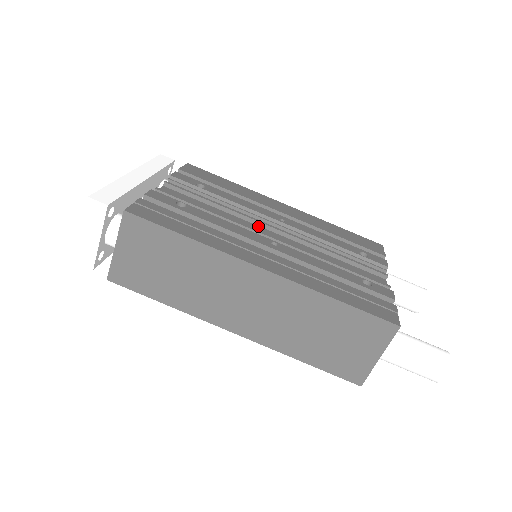
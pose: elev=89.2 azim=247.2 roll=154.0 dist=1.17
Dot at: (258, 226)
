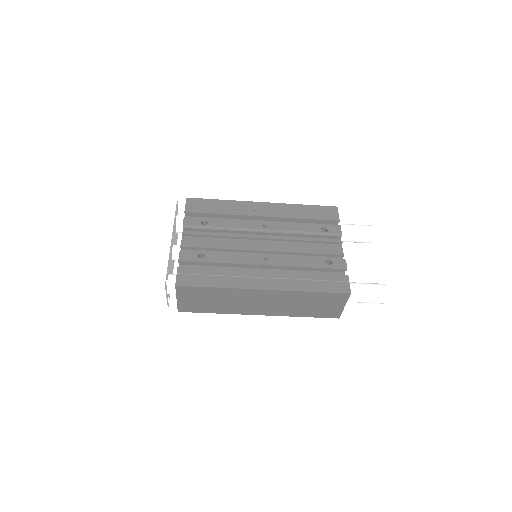
Dot at: (251, 240)
